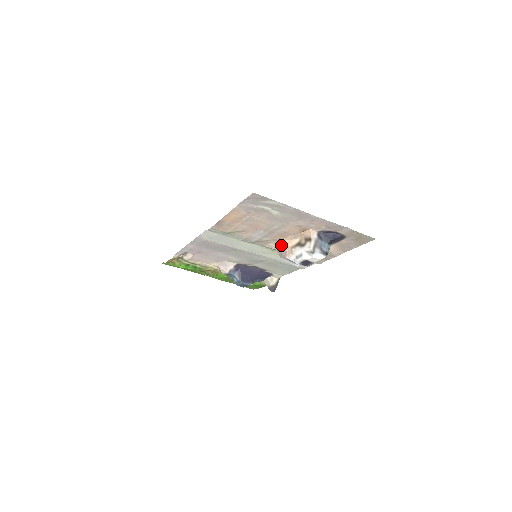
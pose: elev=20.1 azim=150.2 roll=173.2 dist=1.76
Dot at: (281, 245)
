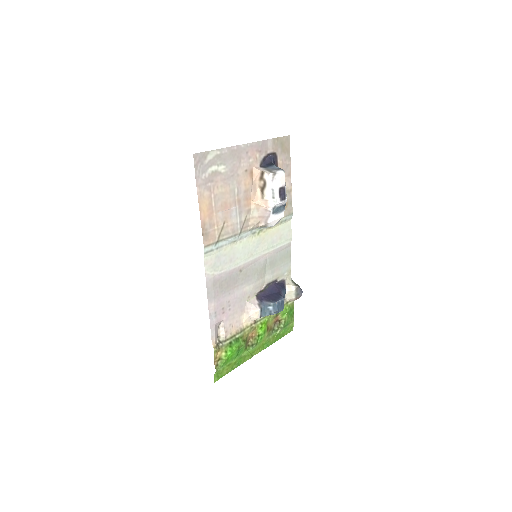
Dot at: (256, 211)
